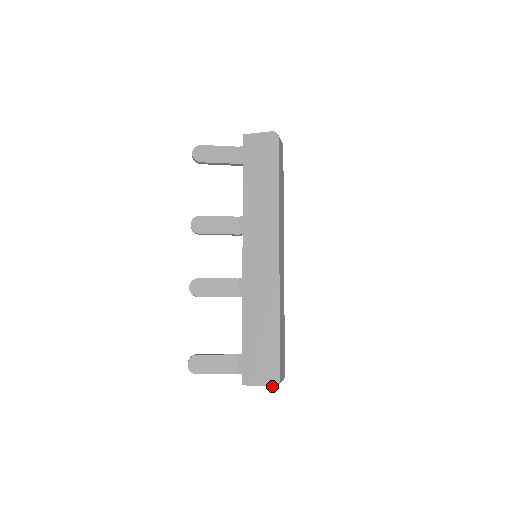
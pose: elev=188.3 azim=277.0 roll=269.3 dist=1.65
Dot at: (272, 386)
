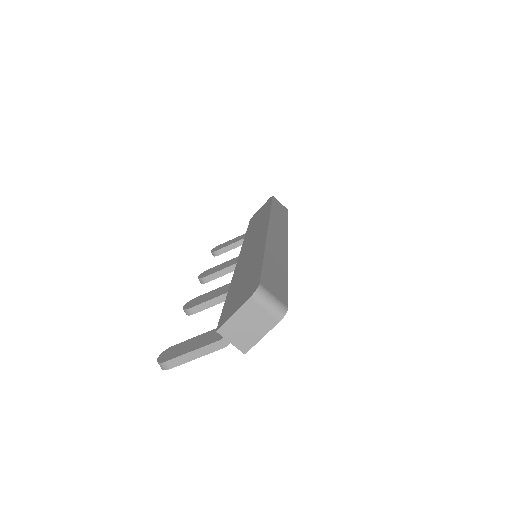
Dot at: (250, 297)
